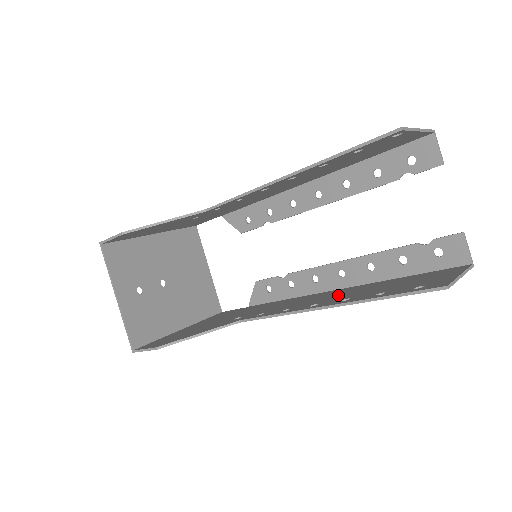
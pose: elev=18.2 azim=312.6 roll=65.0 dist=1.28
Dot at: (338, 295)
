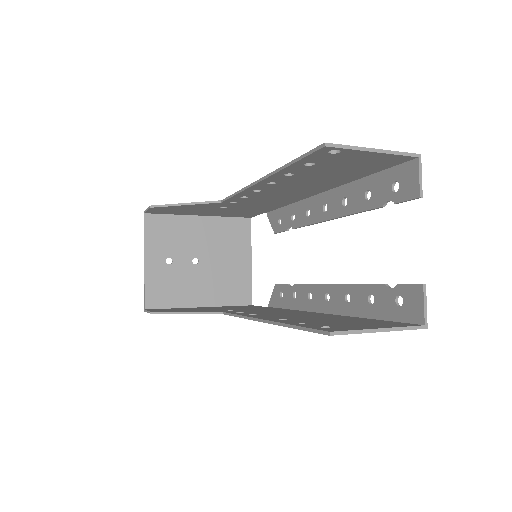
Dot at: (299, 316)
